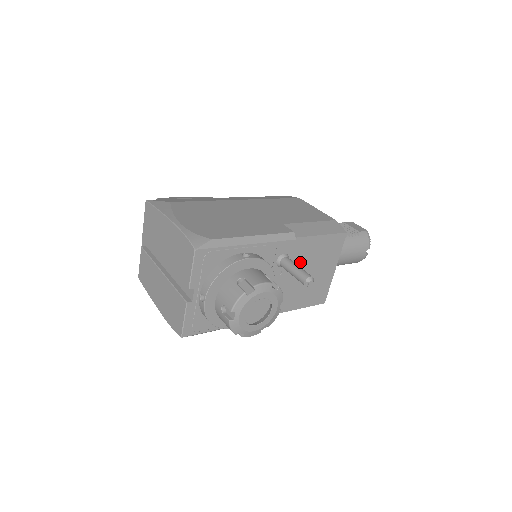
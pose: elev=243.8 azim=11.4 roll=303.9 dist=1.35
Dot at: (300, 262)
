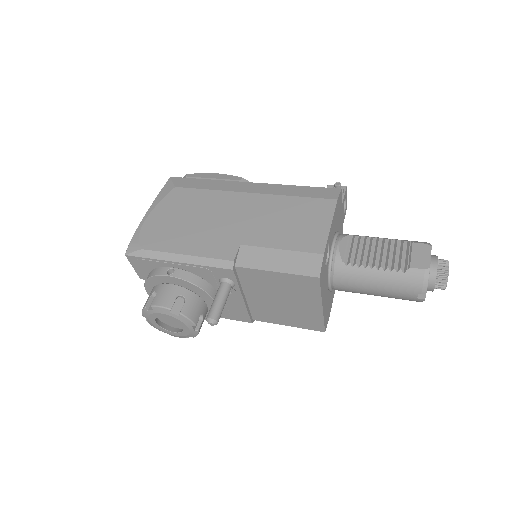
Dot at: (259, 288)
